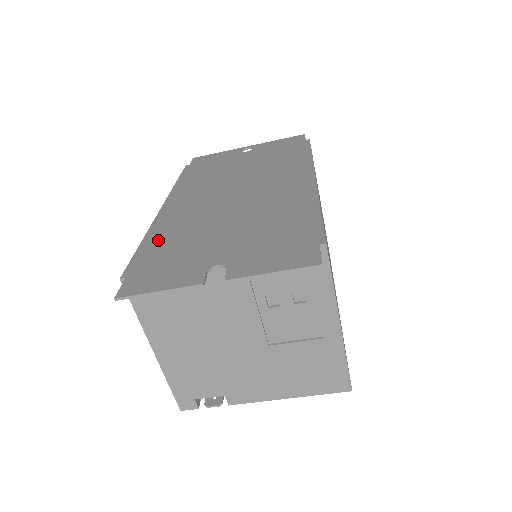
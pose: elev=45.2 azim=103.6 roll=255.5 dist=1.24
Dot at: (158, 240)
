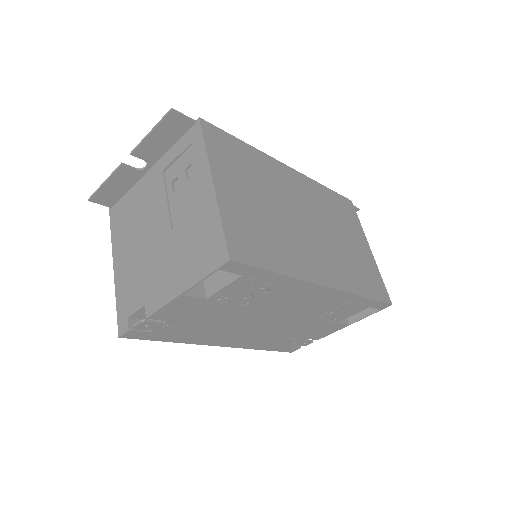
Dot at: occluded
